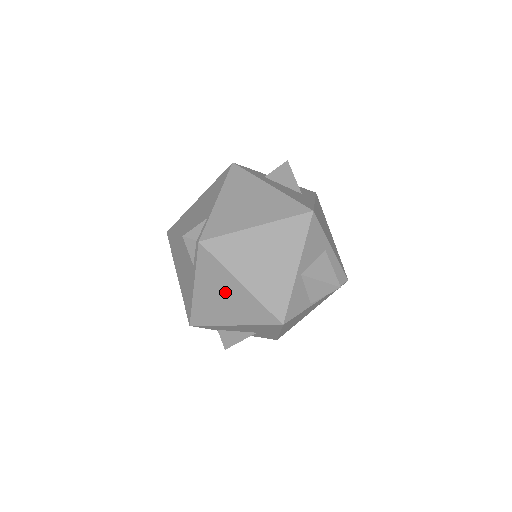
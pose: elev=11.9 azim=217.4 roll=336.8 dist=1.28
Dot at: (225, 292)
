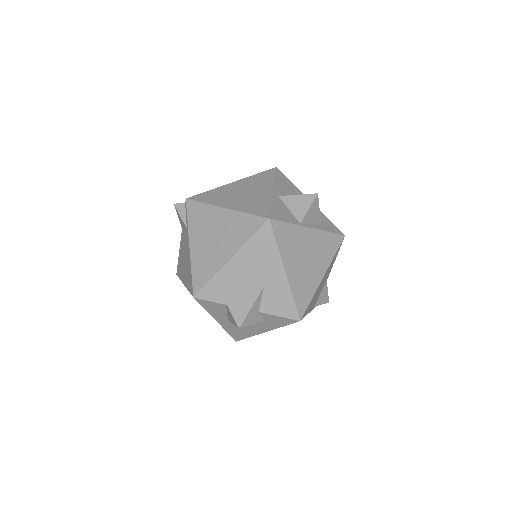
Dot at: (214, 228)
